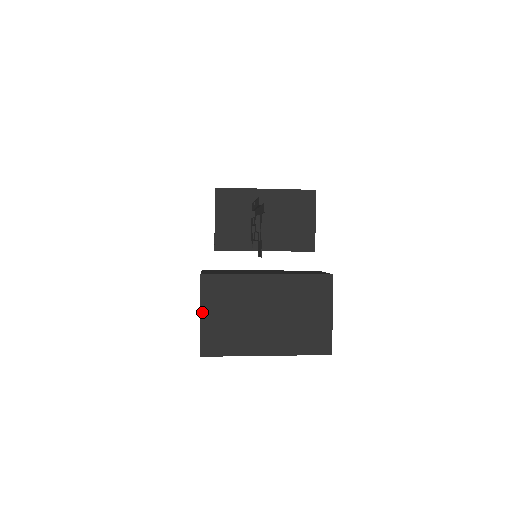
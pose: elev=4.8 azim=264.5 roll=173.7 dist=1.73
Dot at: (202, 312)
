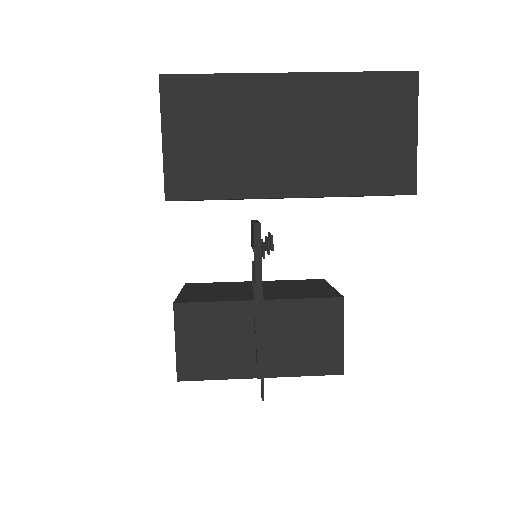
Dot at: occluded
